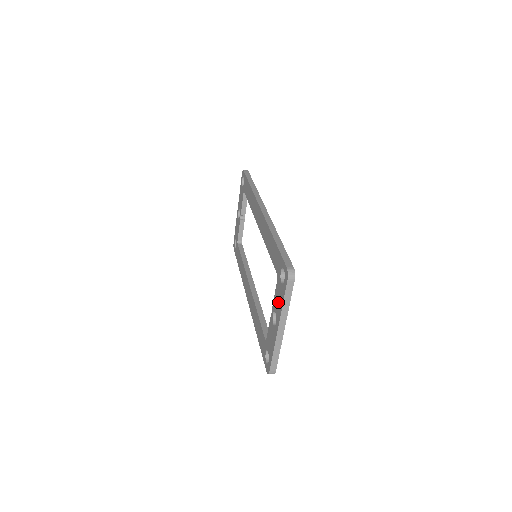
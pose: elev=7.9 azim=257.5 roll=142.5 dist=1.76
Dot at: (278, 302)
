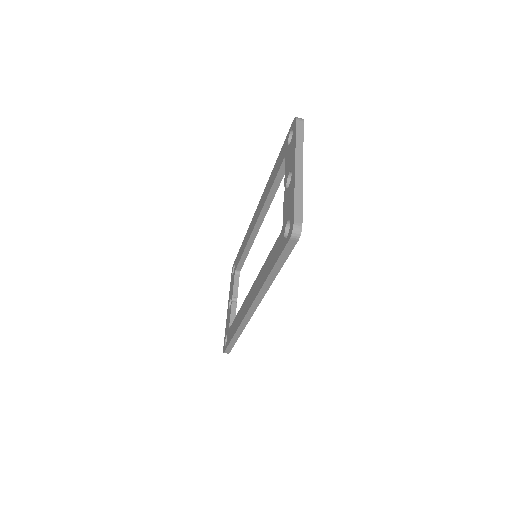
Dot at: (290, 158)
